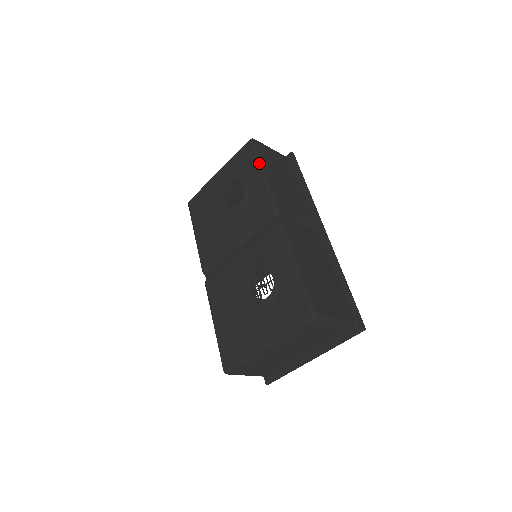
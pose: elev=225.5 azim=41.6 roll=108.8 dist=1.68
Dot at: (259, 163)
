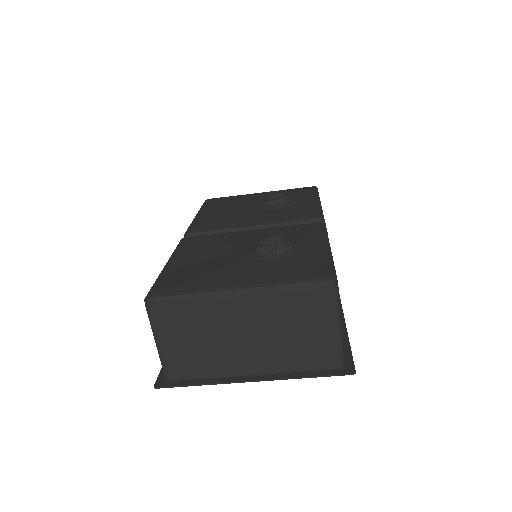
Dot at: (317, 195)
